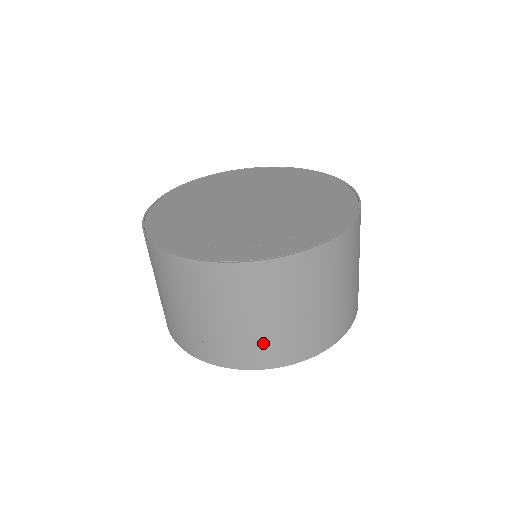
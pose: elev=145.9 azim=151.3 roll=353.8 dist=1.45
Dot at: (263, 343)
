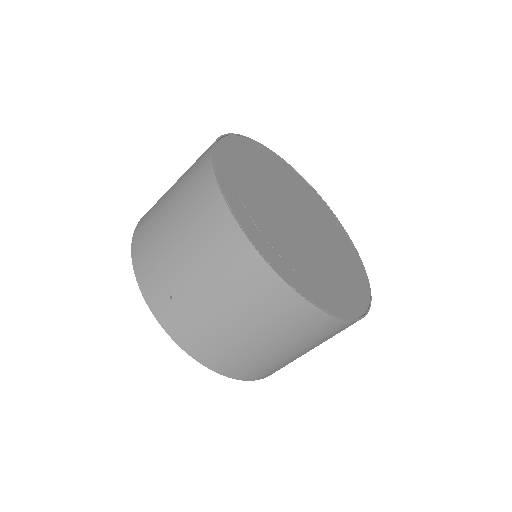
Dot at: (221, 344)
